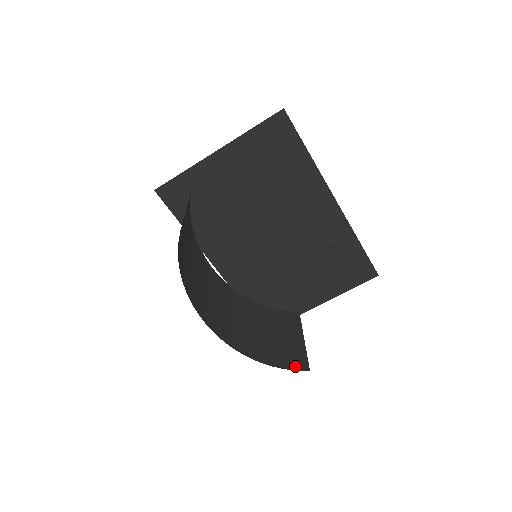
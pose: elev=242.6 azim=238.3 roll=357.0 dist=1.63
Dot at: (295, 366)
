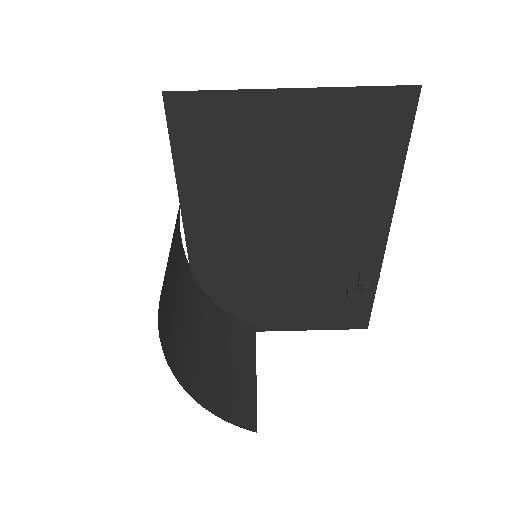
Dot at: (241, 420)
